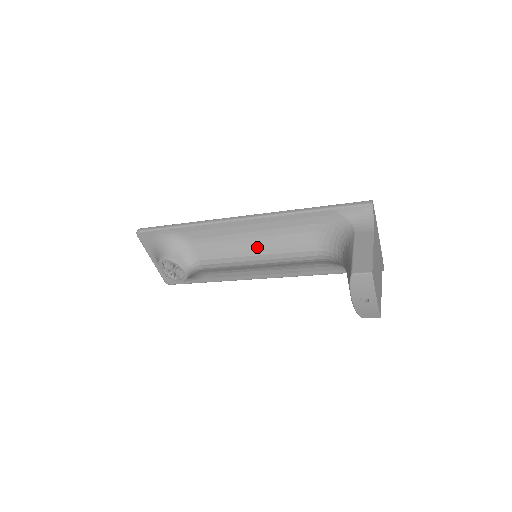
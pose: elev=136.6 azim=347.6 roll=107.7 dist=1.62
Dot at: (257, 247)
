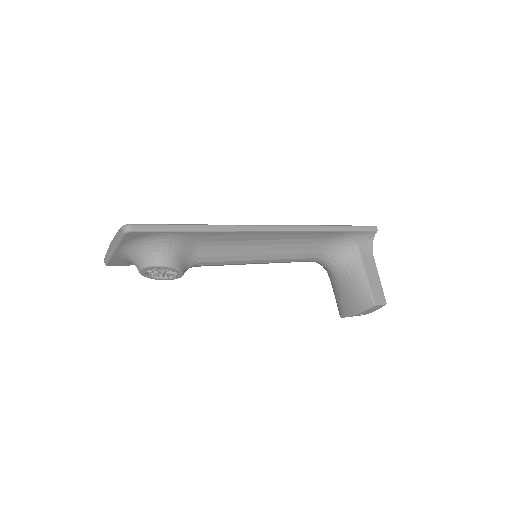
Dot at: (268, 253)
